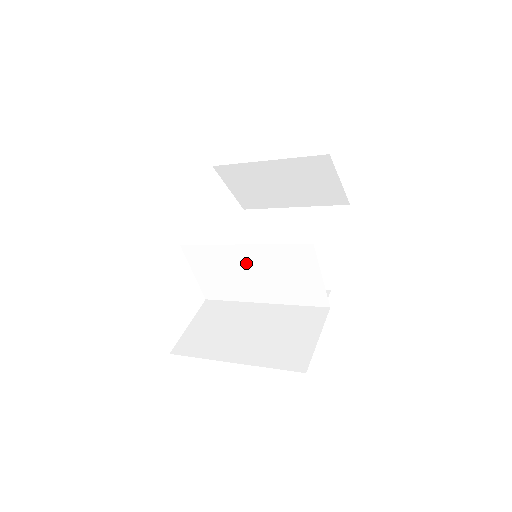
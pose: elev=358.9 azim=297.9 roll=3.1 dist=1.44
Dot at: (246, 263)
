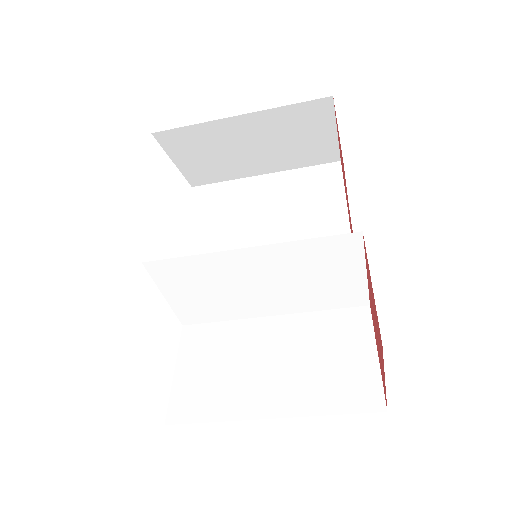
Dot at: (251, 271)
